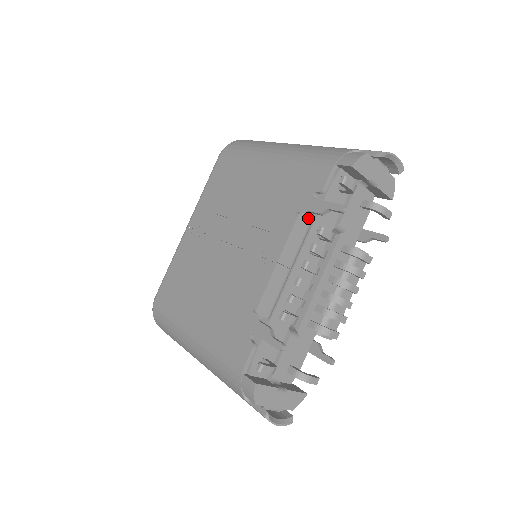
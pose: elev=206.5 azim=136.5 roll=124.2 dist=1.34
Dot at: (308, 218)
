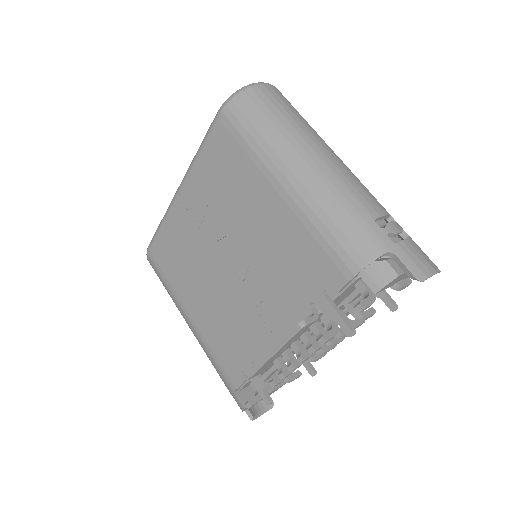
Dot at: (312, 322)
